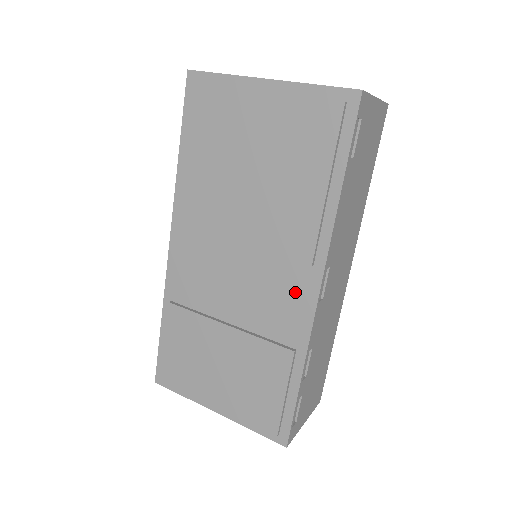
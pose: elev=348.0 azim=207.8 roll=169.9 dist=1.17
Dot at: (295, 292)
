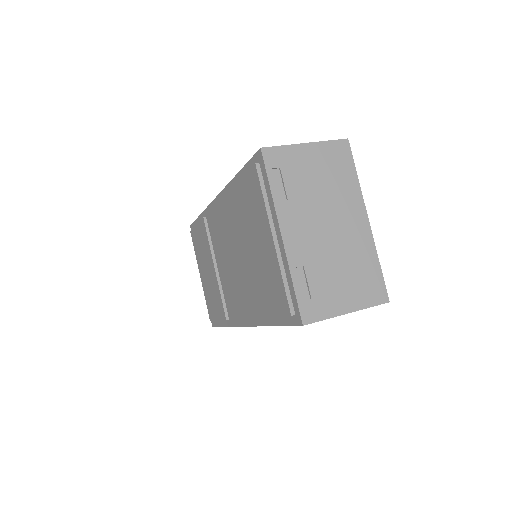
Dot at: (239, 309)
